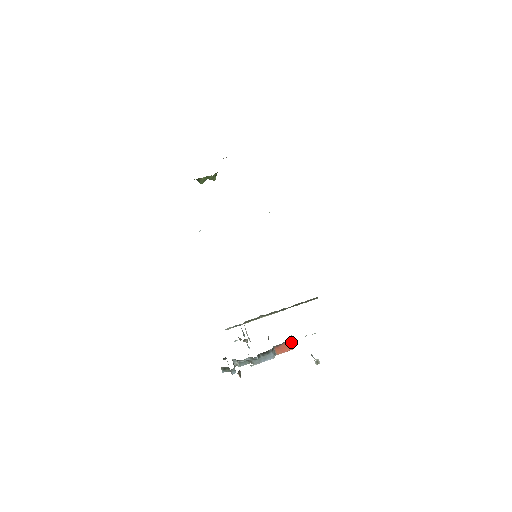
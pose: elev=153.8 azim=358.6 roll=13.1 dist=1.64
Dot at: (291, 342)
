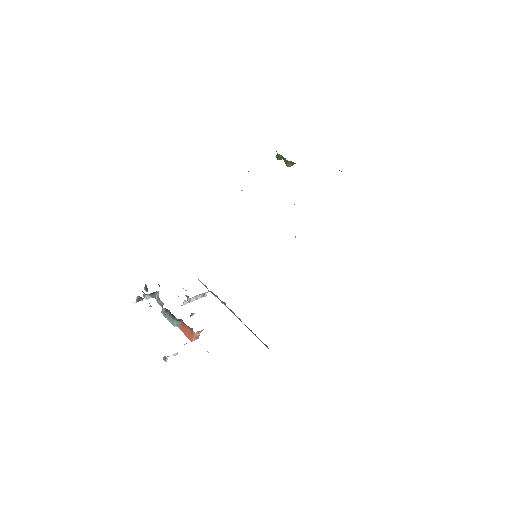
Dot at: (193, 334)
